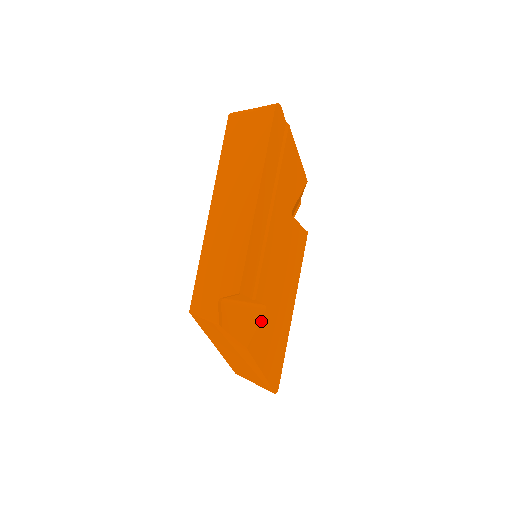
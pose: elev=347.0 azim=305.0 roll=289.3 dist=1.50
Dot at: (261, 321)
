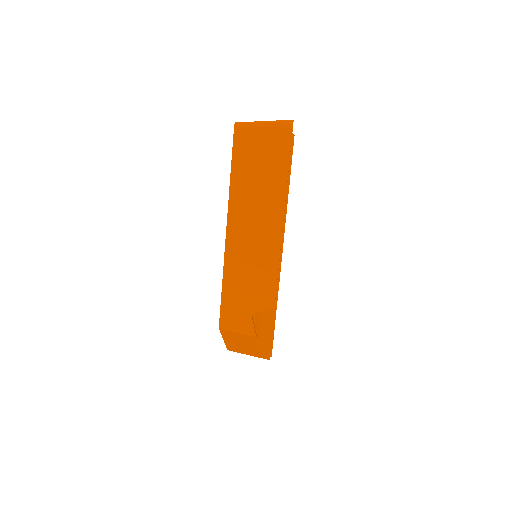
Dot at: (275, 316)
